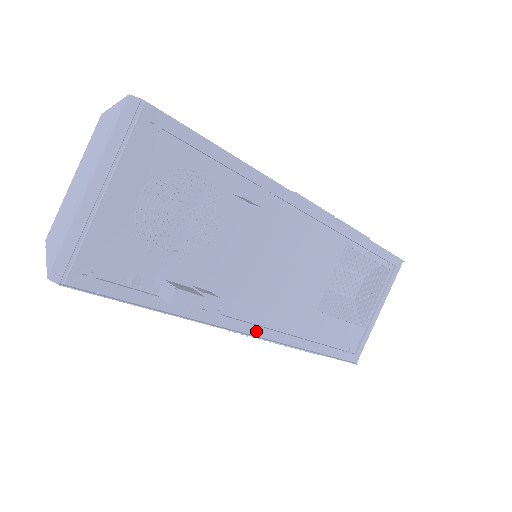
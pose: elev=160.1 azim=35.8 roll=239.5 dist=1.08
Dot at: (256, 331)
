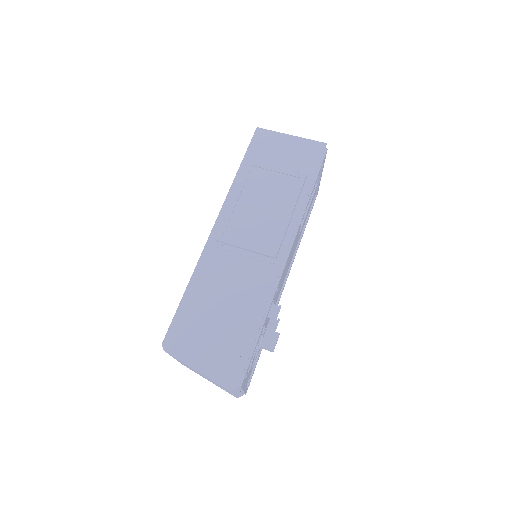
Dot at: (285, 283)
